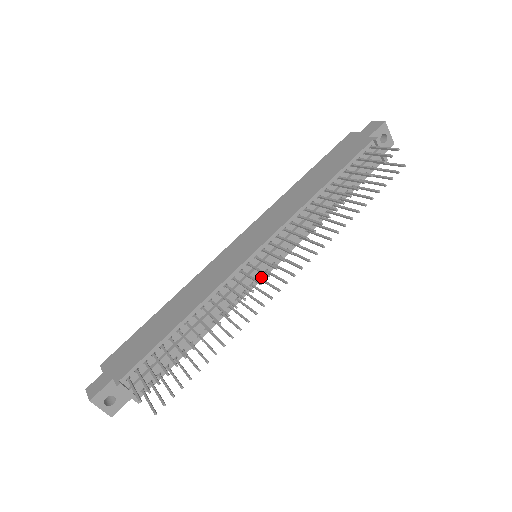
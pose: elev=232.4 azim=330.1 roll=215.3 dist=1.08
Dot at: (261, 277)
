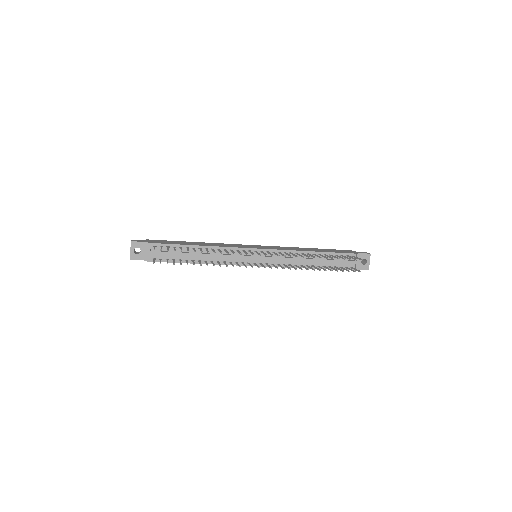
Dot at: occluded
